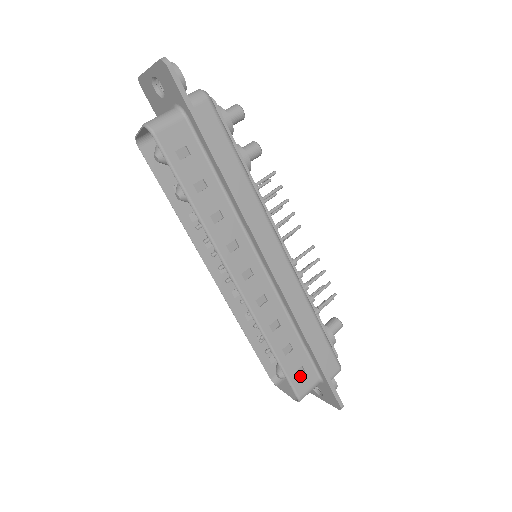
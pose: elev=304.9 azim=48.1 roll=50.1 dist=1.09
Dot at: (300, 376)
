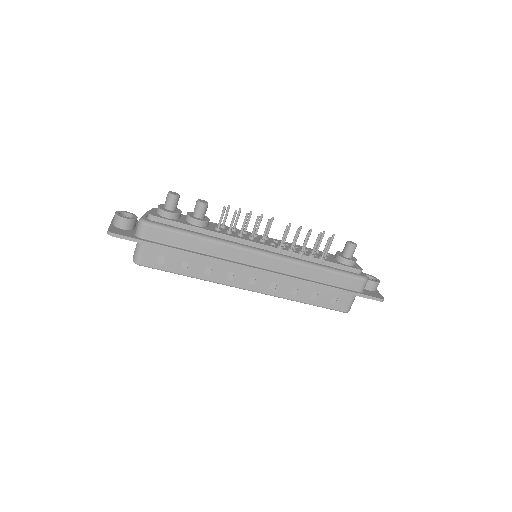
Dot at: (336, 302)
